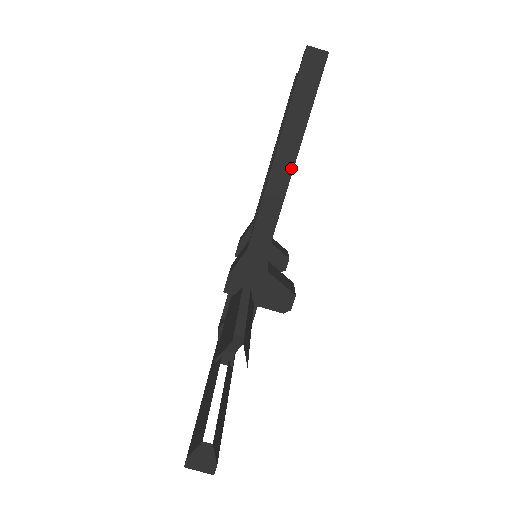
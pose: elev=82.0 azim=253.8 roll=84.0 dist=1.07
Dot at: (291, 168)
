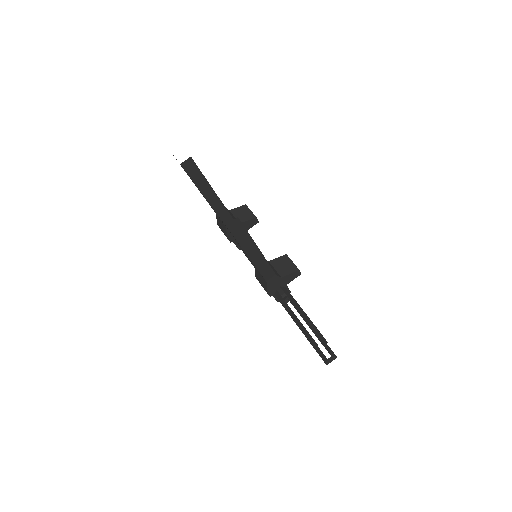
Dot at: (260, 253)
